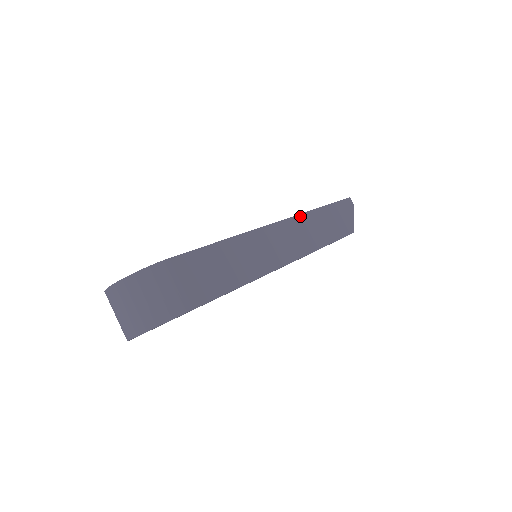
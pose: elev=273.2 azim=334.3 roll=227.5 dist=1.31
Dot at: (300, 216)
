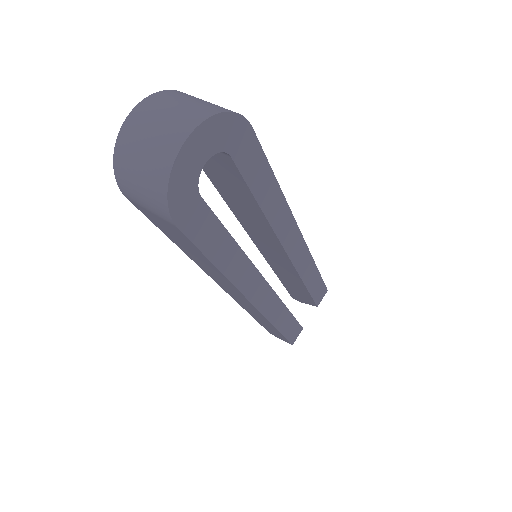
Dot at: occluded
